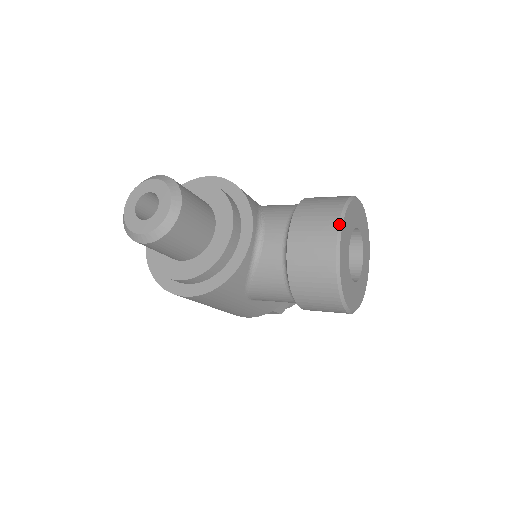
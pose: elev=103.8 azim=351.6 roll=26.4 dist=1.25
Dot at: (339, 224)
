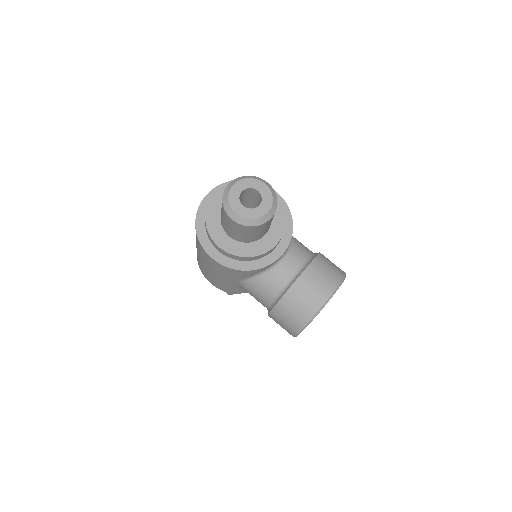
Dot at: (336, 289)
